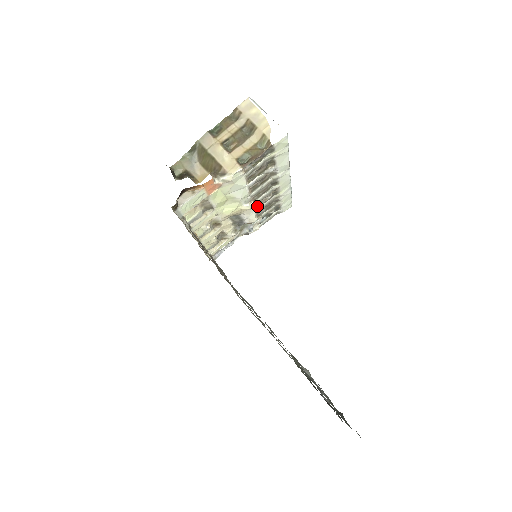
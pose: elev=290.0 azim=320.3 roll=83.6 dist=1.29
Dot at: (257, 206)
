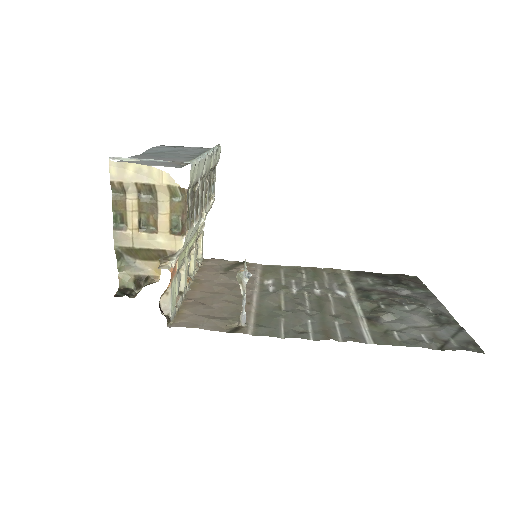
Dot at: occluded
